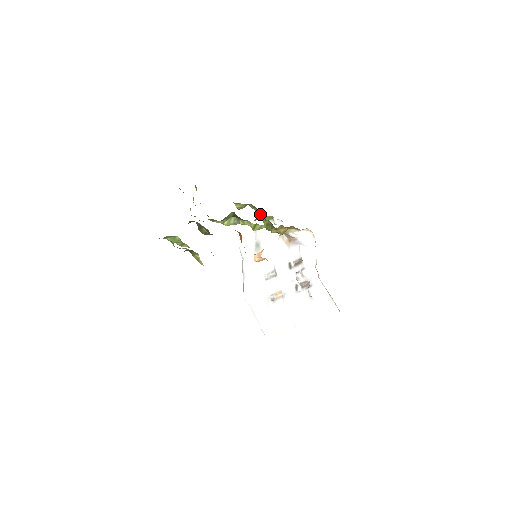
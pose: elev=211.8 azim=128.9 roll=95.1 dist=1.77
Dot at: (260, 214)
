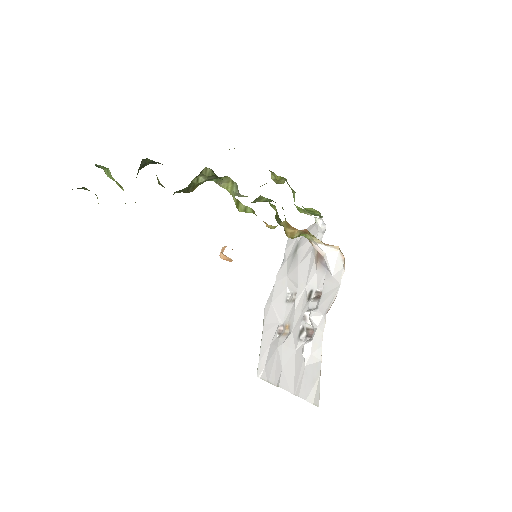
Dot at: occluded
